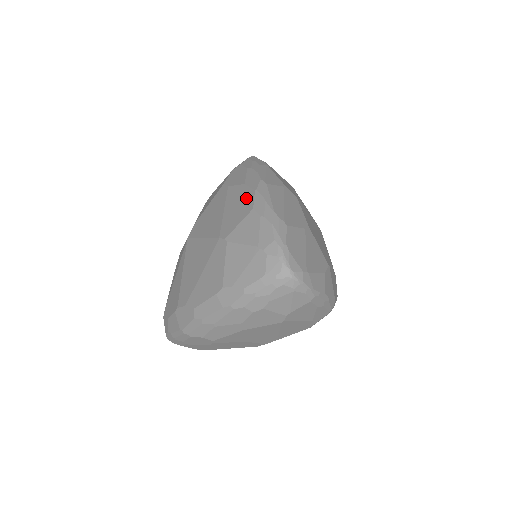
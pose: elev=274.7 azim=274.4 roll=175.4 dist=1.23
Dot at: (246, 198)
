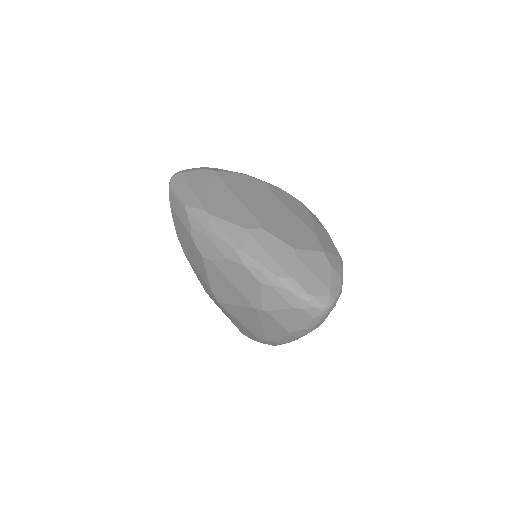
Dot at: (243, 273)
